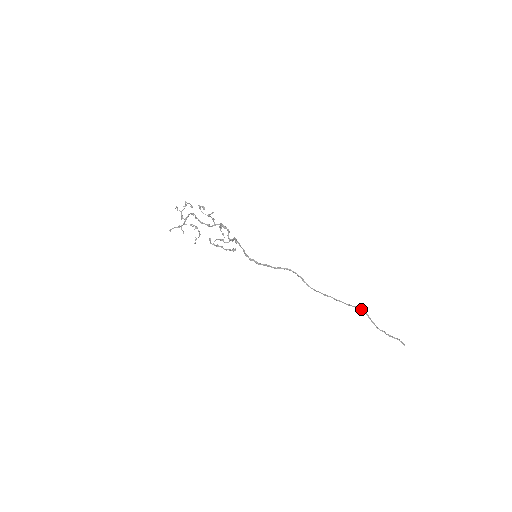
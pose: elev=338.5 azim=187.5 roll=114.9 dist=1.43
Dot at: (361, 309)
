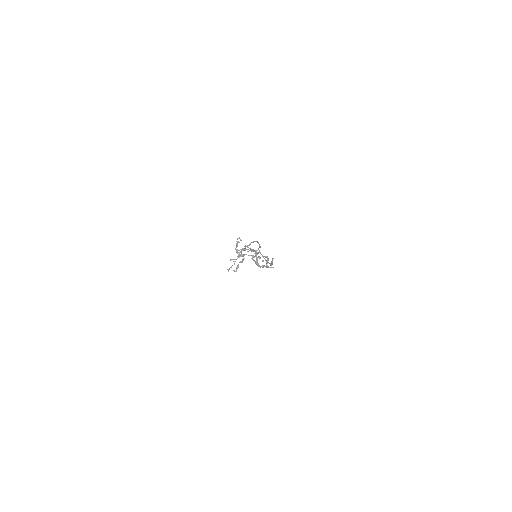
Dot at: occluded
